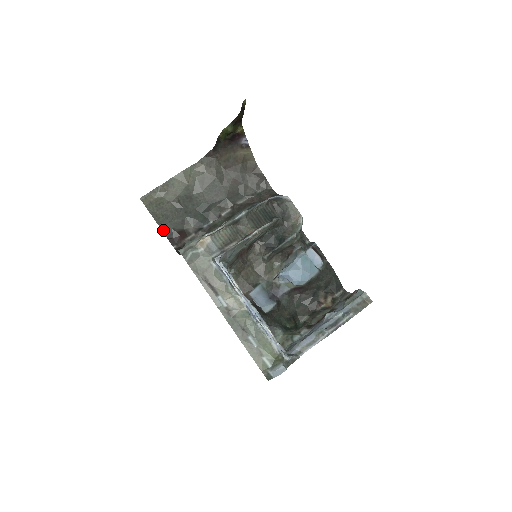
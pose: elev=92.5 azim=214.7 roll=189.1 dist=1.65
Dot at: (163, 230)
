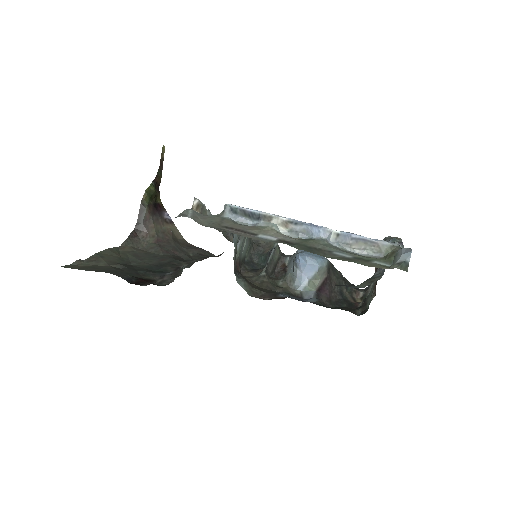
Dot at: (116, 275)
